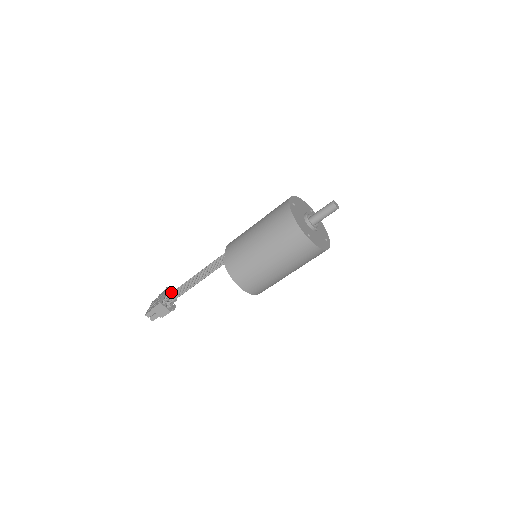
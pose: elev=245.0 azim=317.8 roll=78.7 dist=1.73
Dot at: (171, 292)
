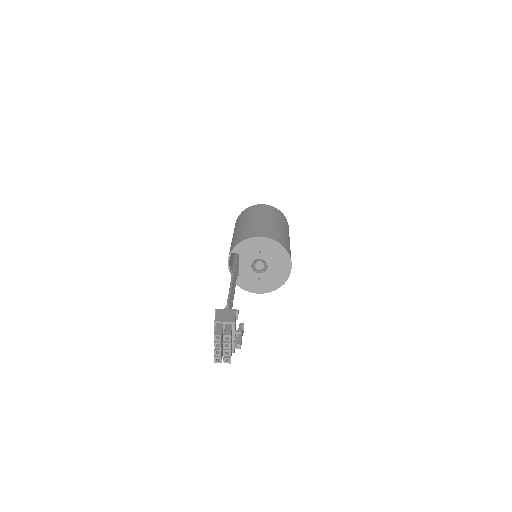
Dot at: occluded
